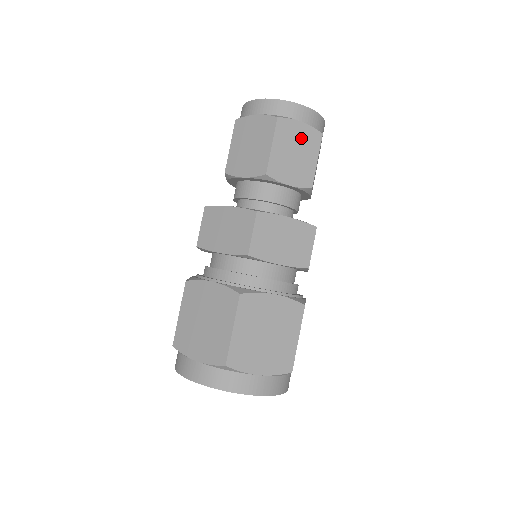
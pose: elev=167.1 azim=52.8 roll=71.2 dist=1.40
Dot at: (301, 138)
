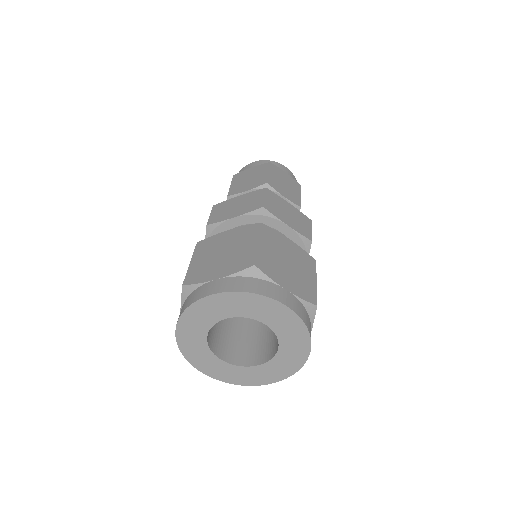
Dot at: (287, 179)
